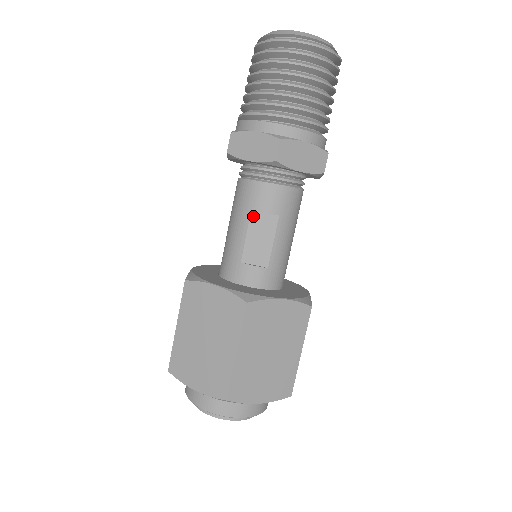
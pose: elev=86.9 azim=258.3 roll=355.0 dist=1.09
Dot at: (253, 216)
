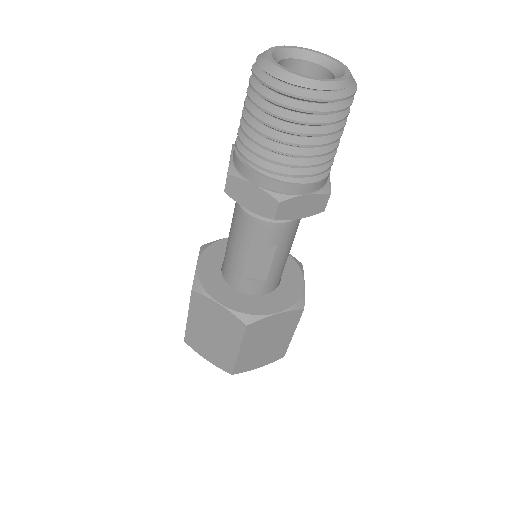
Dot at: (252, 245)
